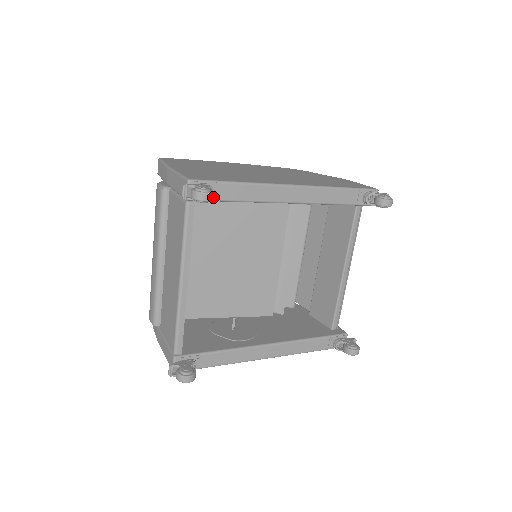
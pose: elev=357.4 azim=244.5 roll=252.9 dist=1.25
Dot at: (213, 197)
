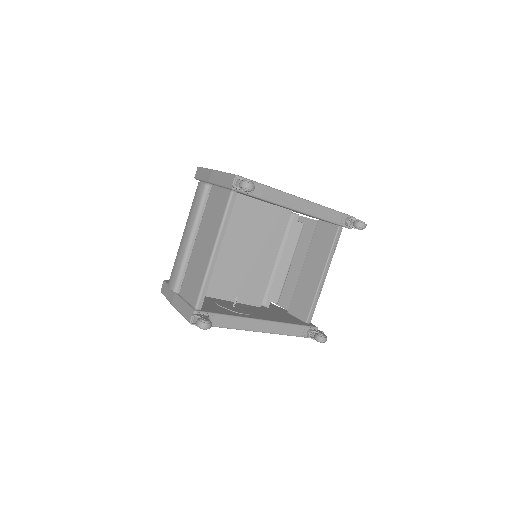
Dot at: (250, 192)
